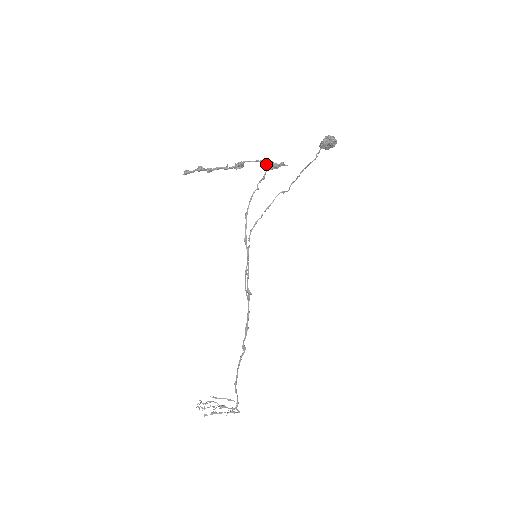
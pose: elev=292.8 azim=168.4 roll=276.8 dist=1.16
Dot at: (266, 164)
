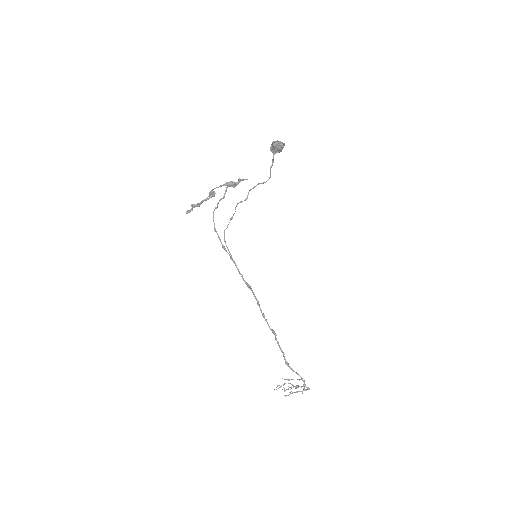
Dot at: (227, 186)
